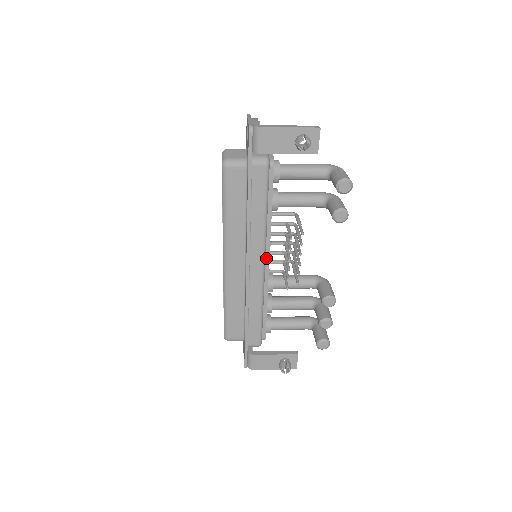
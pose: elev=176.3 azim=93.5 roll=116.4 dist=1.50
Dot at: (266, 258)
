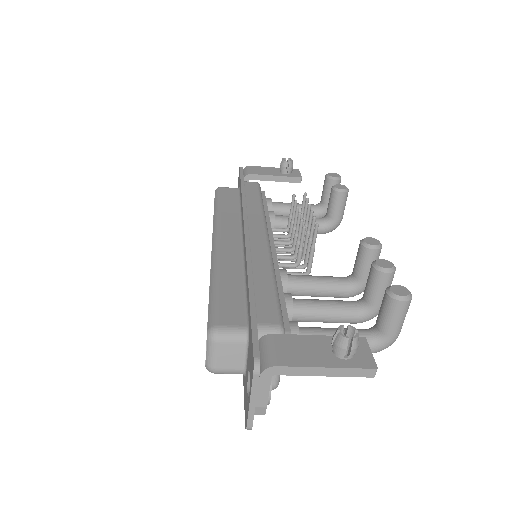
Dot at: occluded
